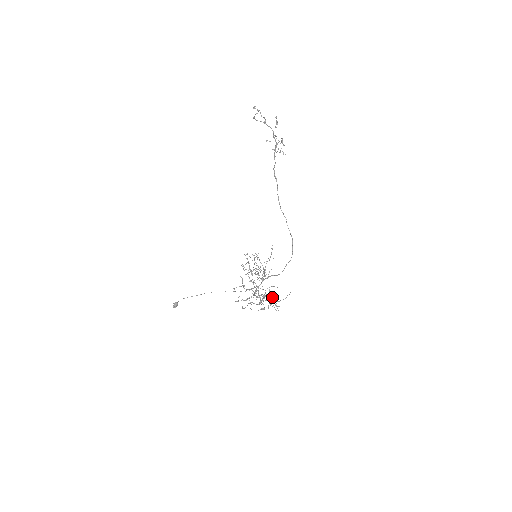
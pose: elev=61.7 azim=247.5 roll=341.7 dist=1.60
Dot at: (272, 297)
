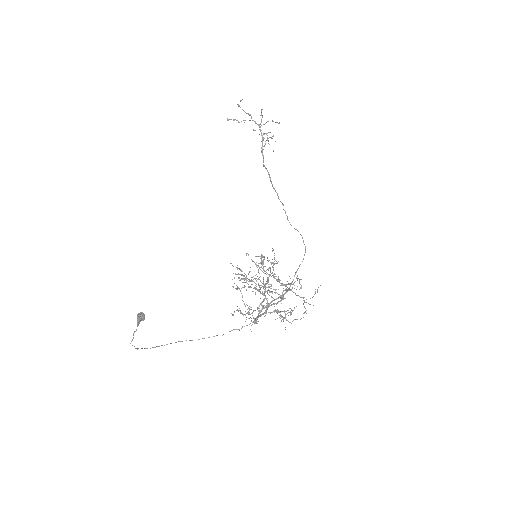
Dot at: (299, 283)
